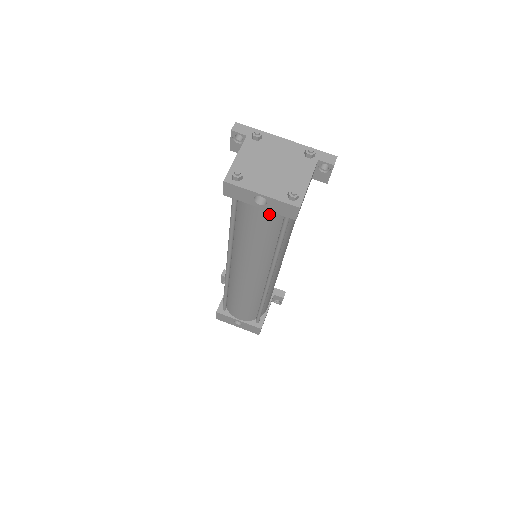
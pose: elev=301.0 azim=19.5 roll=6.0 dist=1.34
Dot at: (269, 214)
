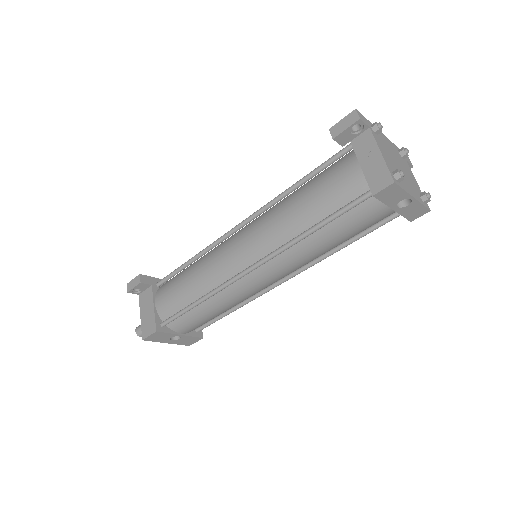
Dot at: (387, 216)
